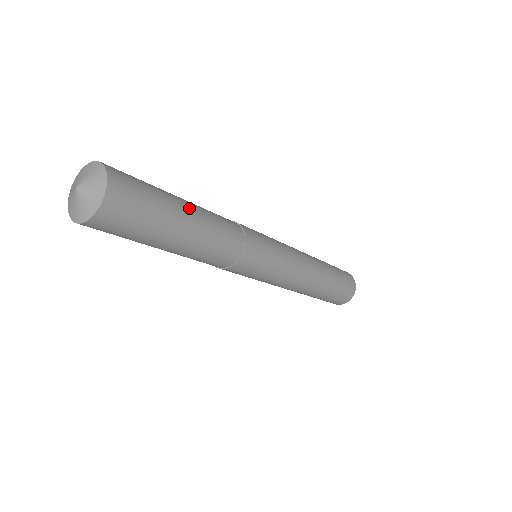
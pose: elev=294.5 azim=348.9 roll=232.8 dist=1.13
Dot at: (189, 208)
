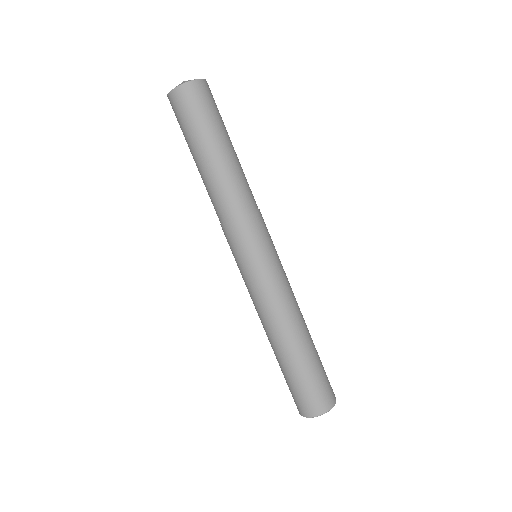
Dot at: (230, 149)
